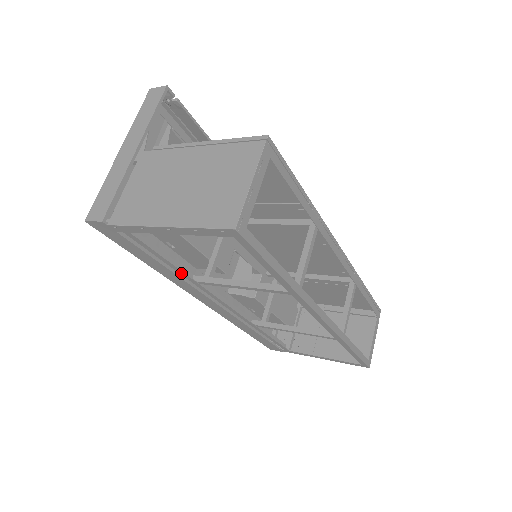
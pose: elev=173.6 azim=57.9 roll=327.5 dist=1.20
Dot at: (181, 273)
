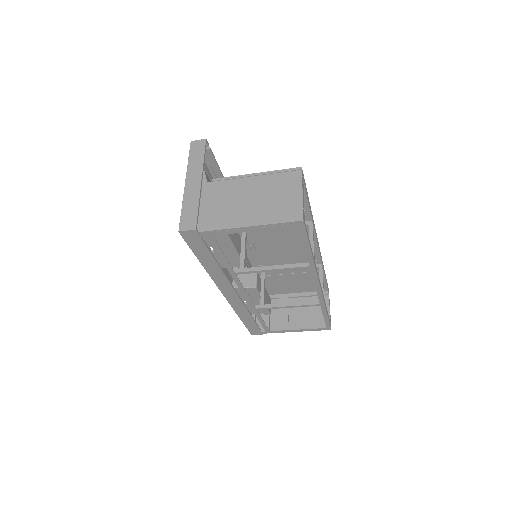
Dot at: (228, 267)
